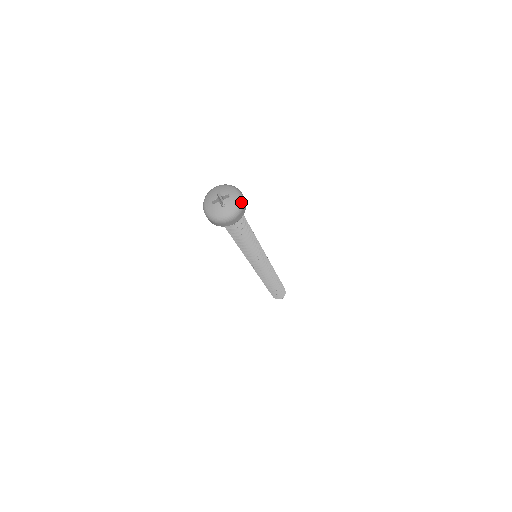
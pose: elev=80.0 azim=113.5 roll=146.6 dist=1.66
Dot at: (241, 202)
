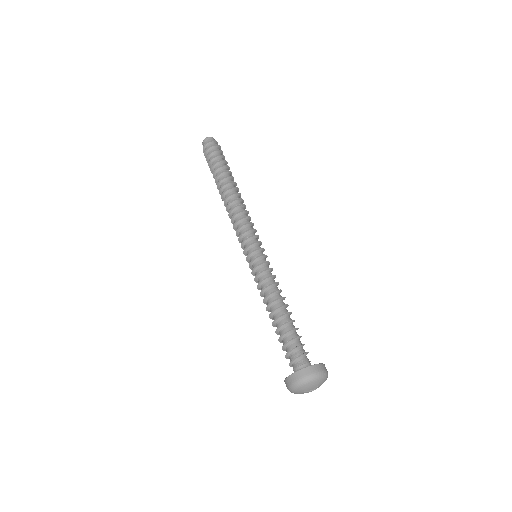
Dot at: (326, 376)
